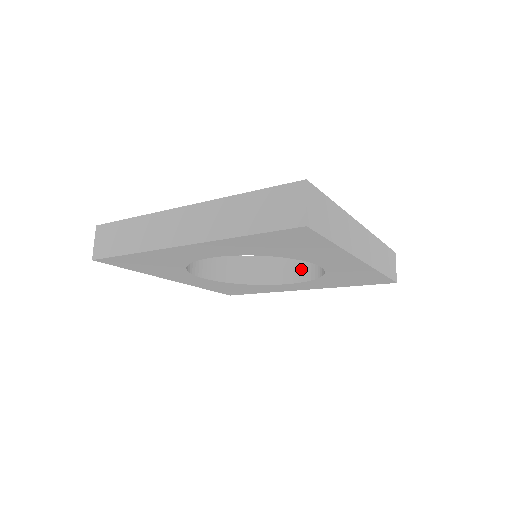
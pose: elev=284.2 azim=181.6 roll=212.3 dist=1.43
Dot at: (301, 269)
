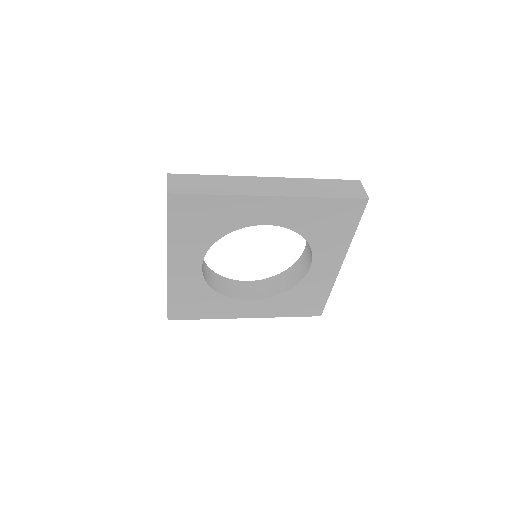
Dot at: (262, 290)
